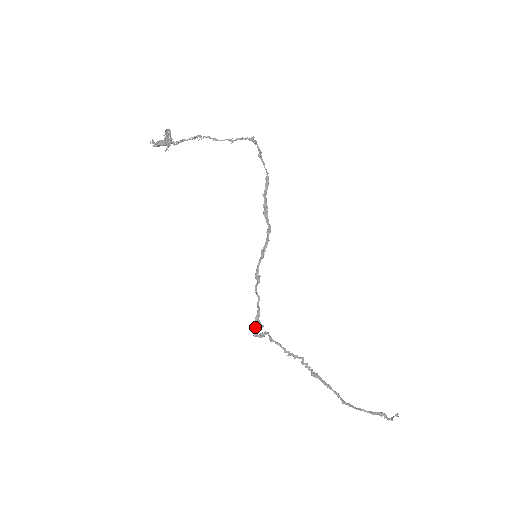
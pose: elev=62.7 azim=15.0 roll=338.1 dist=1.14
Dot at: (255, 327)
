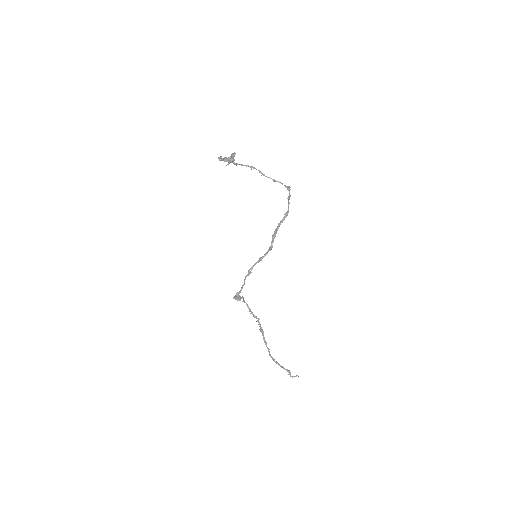
Dot at: (235, 296)
